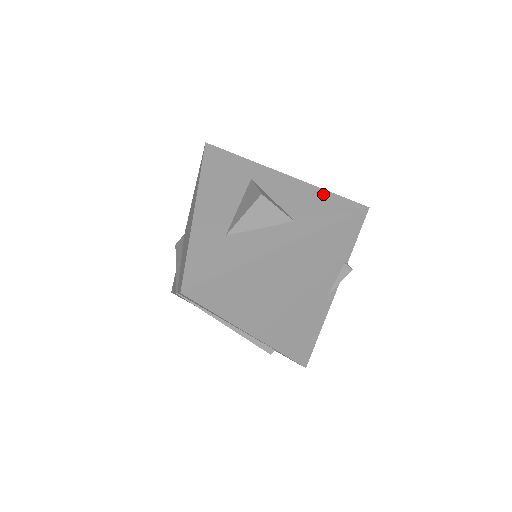
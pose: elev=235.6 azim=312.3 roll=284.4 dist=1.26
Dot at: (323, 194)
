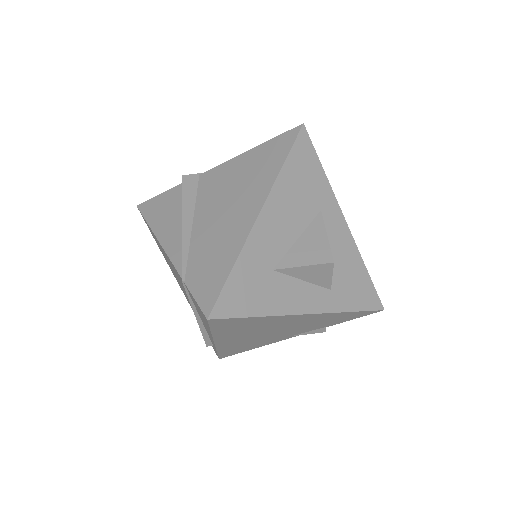
Dot at: (363, 272)
